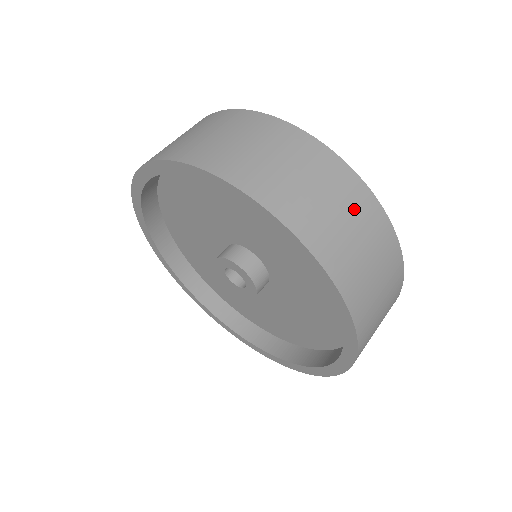
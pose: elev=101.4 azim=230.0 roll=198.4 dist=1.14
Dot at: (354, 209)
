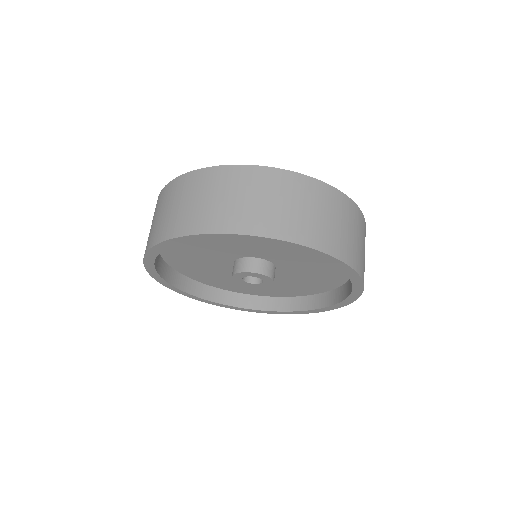
Dot at: (309, 198)
